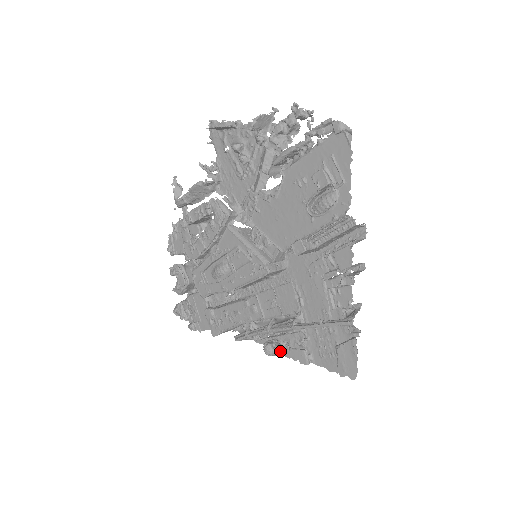
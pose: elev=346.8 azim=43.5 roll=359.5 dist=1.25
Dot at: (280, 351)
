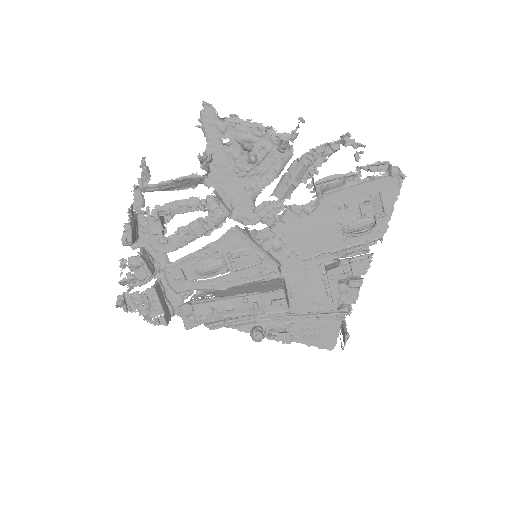
Dot at: (272, 338)
